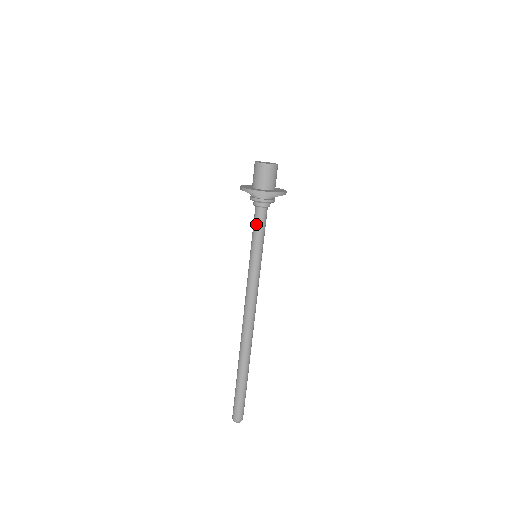
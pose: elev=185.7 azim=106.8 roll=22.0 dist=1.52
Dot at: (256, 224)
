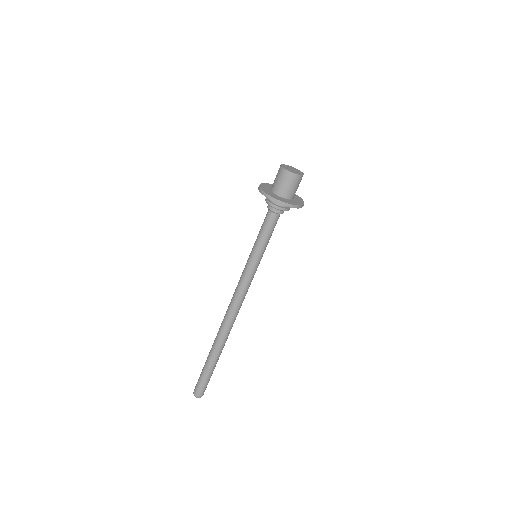
Dot at: (268, 229)
